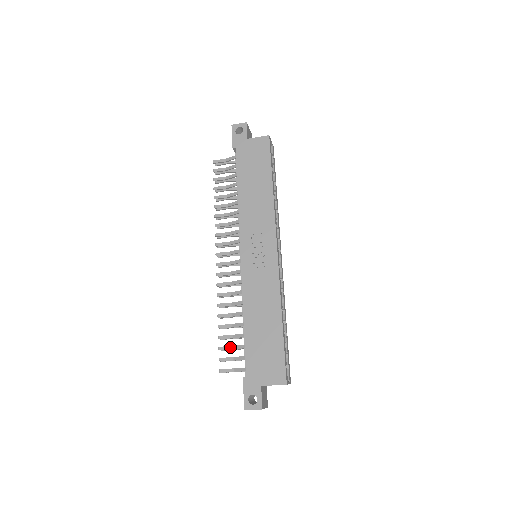
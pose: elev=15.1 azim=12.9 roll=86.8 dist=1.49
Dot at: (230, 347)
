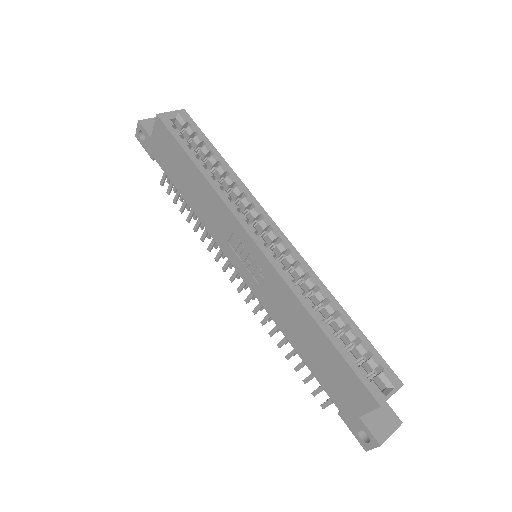
Dot at: (310, 376)
